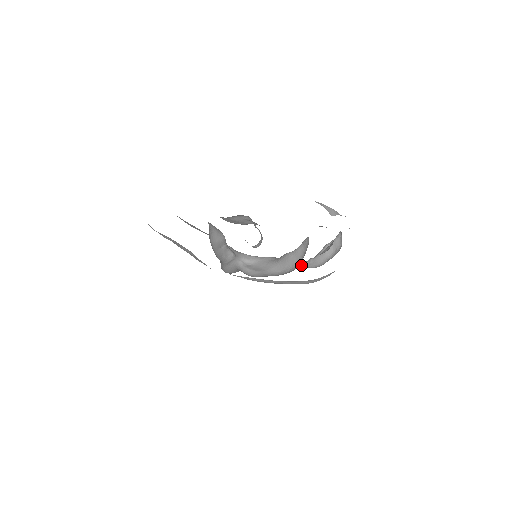
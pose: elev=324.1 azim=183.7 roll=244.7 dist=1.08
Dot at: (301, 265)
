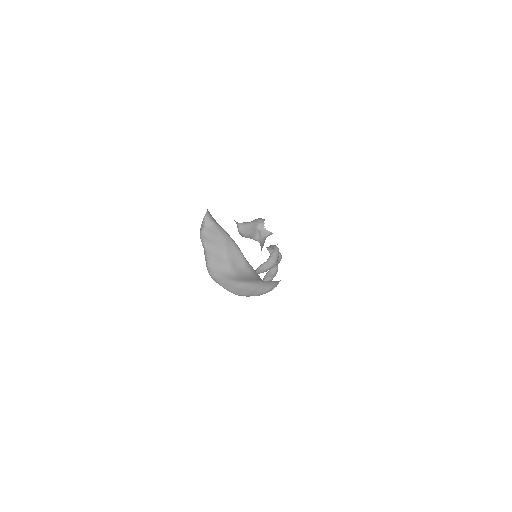
Dot at: occluded
